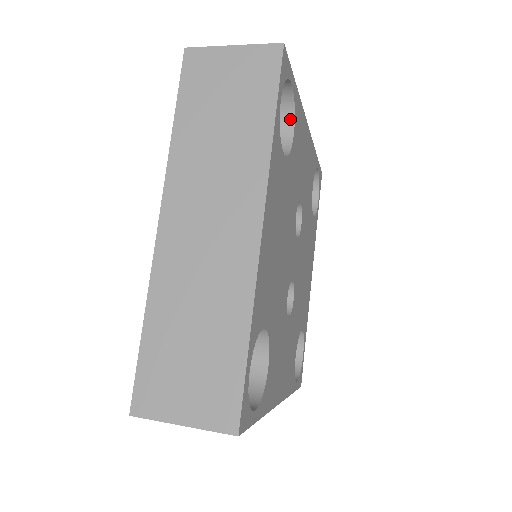
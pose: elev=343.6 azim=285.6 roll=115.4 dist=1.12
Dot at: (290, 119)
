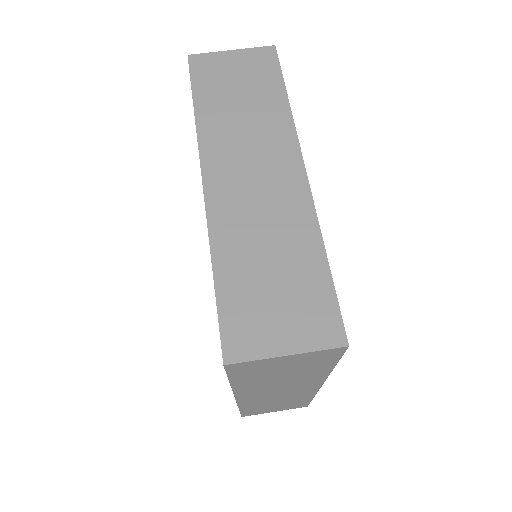
Dot at: occluded
